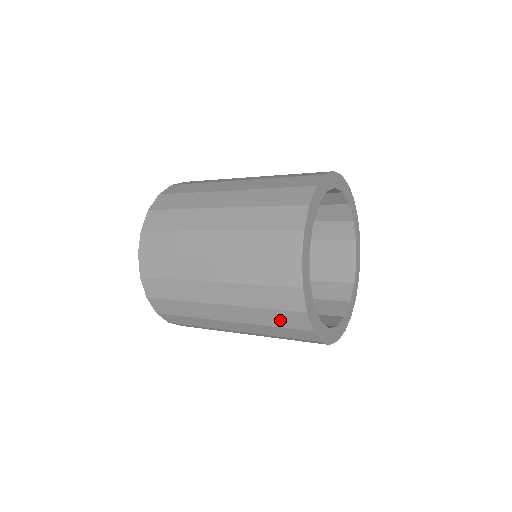
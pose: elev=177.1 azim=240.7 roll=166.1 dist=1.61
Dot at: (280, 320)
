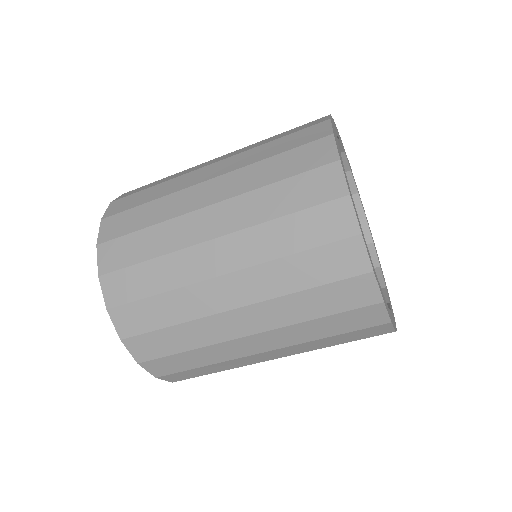
Dot at: (332, 301)
